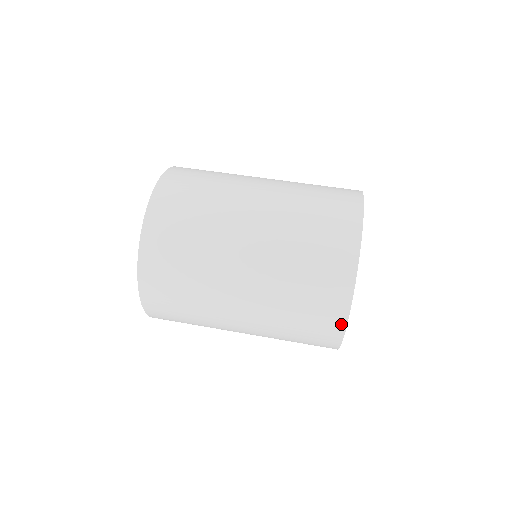
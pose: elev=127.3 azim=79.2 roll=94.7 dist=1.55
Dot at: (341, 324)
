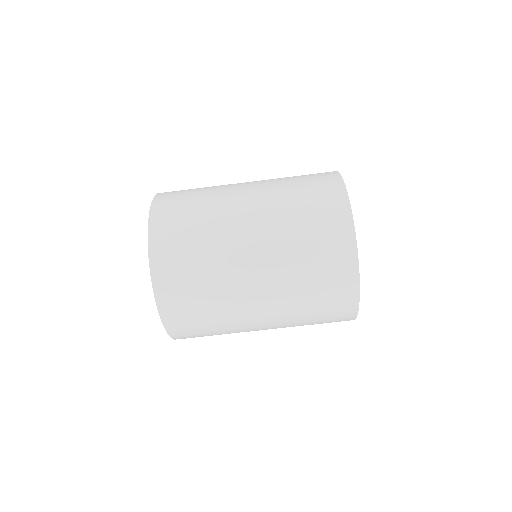
Dot at: occluded
